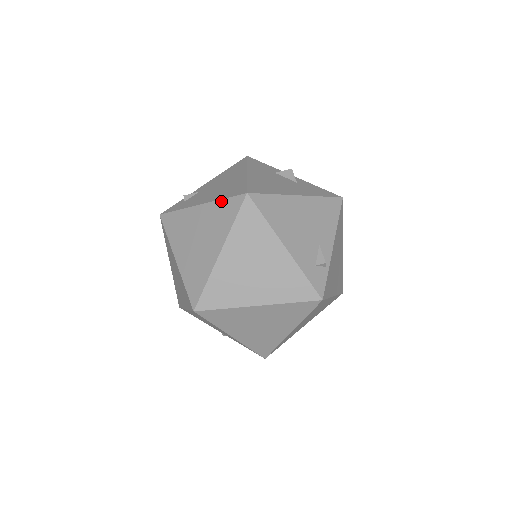
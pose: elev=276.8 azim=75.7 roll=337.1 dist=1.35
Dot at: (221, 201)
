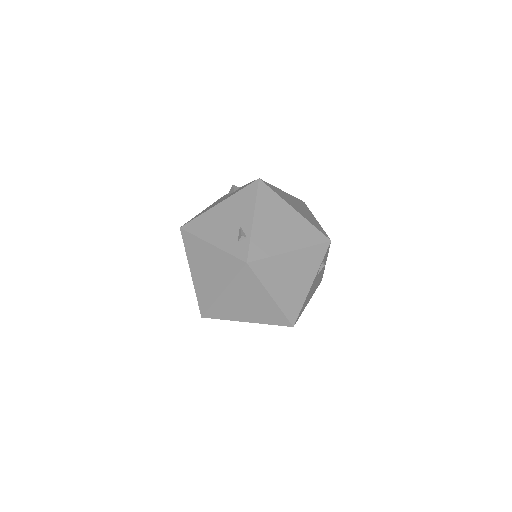
Dot at: occluded
